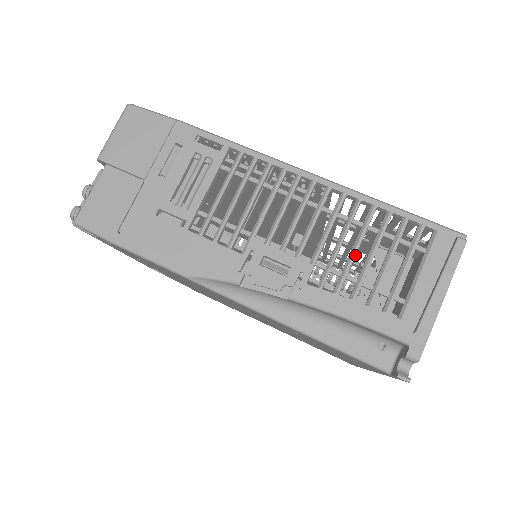
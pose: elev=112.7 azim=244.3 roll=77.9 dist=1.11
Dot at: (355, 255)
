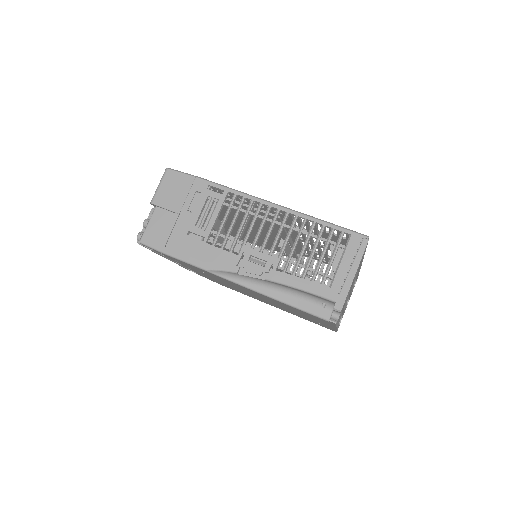
Dot at: (303, 252)
